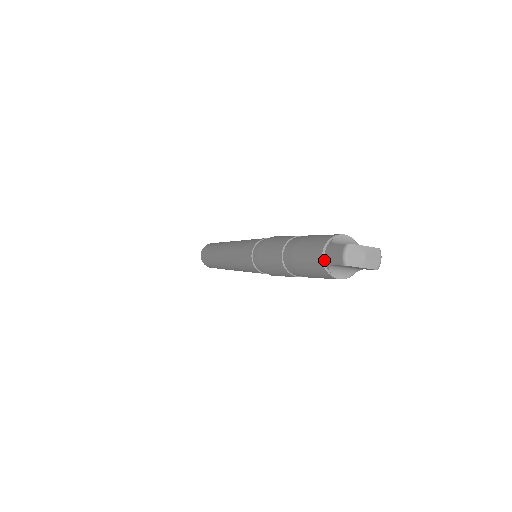
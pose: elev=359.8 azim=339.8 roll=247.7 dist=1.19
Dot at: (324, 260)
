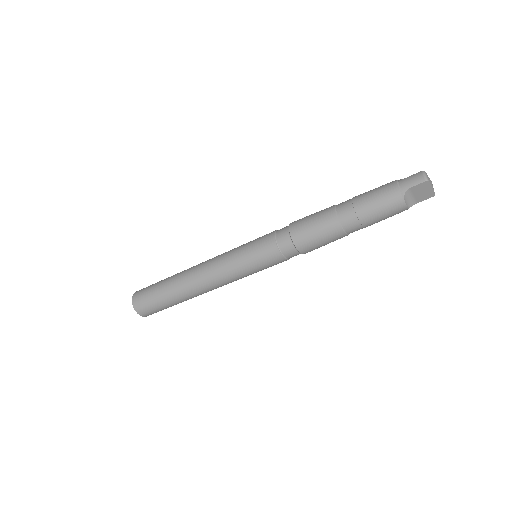
Dot at: (400, 188)
